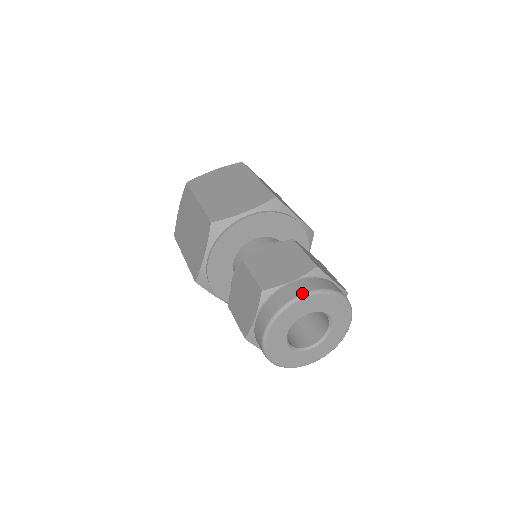
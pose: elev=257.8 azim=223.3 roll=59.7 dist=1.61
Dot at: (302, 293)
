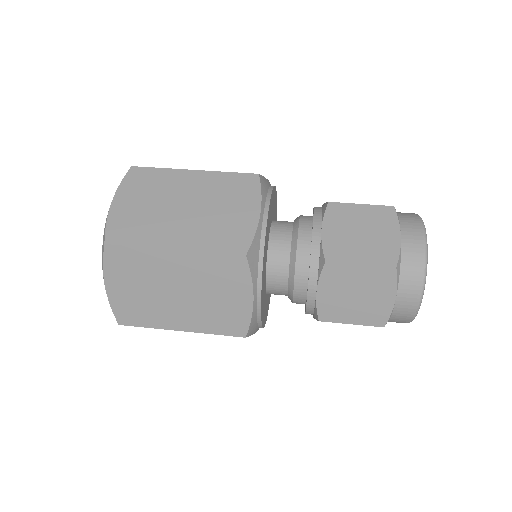
Dot at: (424, 237)
